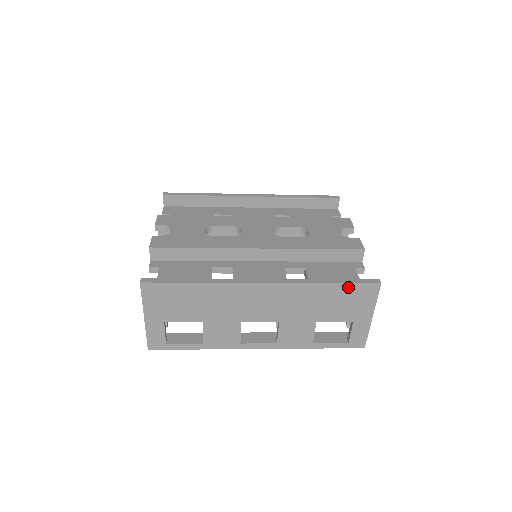
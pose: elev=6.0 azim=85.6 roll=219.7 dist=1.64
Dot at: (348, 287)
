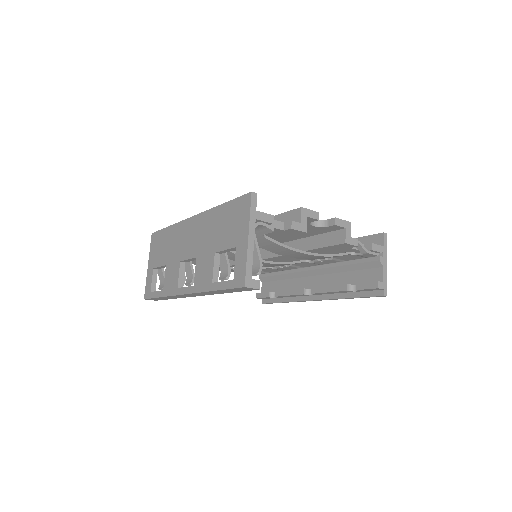
Dot at: (232, 204)
